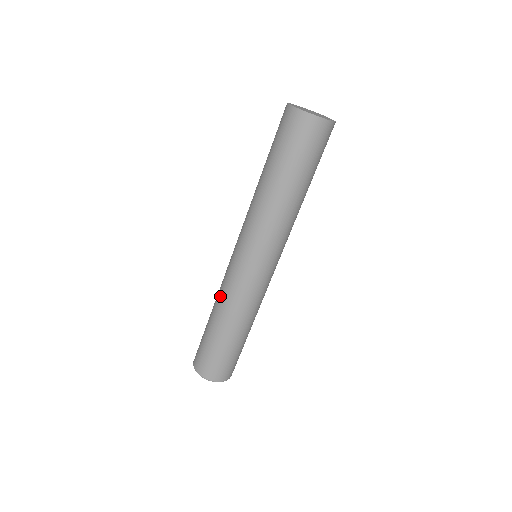
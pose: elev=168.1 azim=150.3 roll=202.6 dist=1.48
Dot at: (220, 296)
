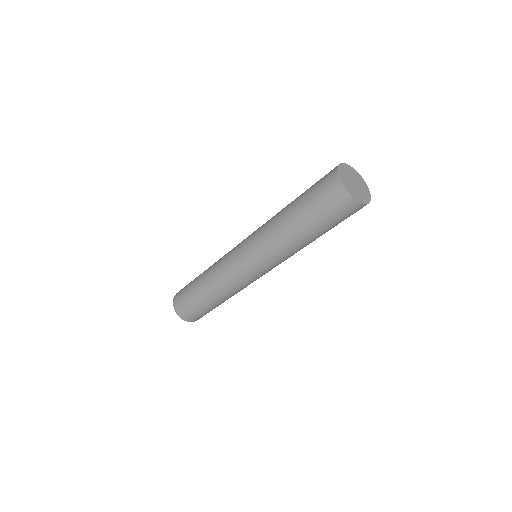
Dot at: (223, 288)
